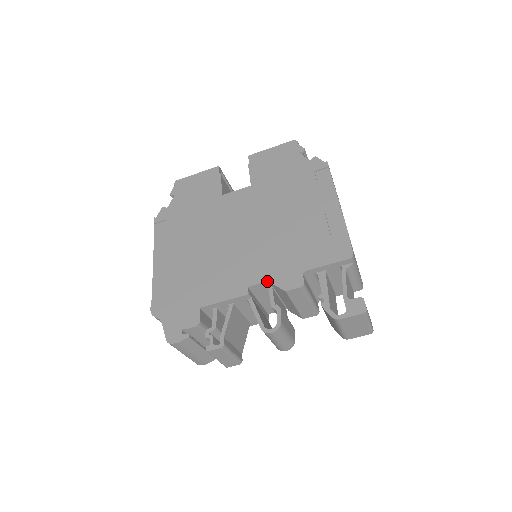
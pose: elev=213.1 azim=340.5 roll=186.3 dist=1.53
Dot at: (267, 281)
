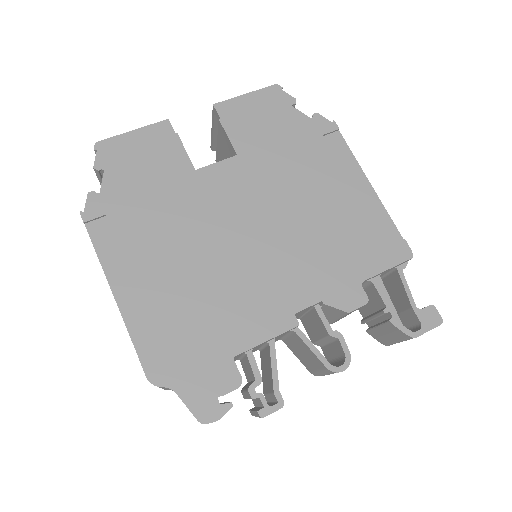
Dot at: (319, 302)
